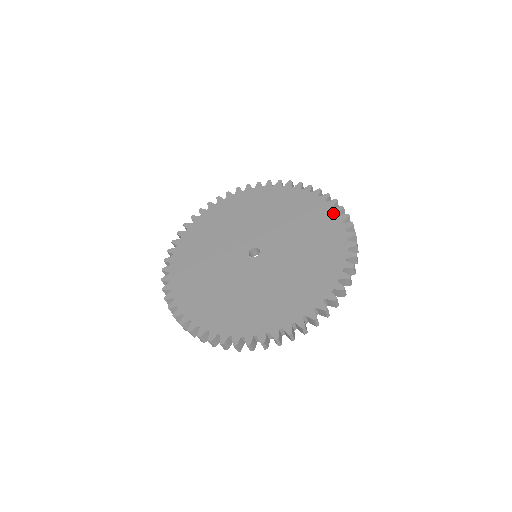
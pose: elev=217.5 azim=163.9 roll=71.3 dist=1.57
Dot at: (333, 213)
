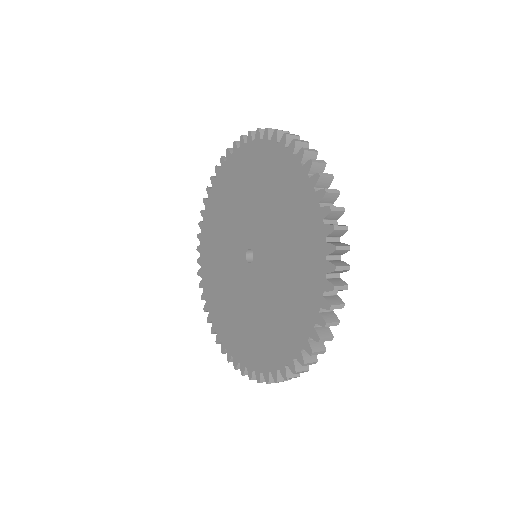
Dot at: (314, 203)
